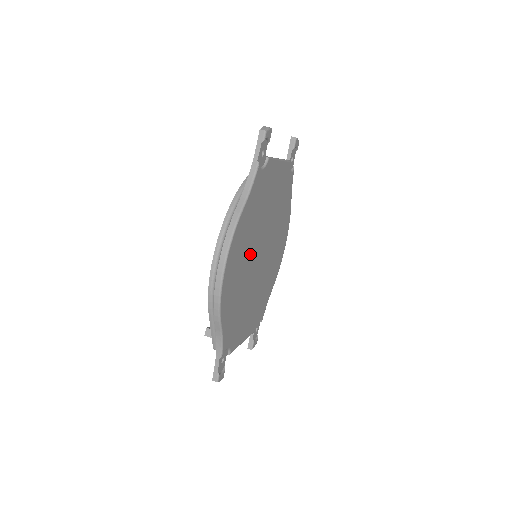
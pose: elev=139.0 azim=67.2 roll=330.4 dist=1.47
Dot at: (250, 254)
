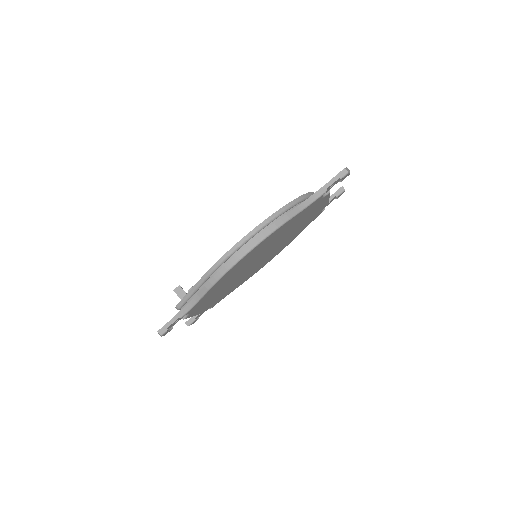
Dot at: (261, 252)
